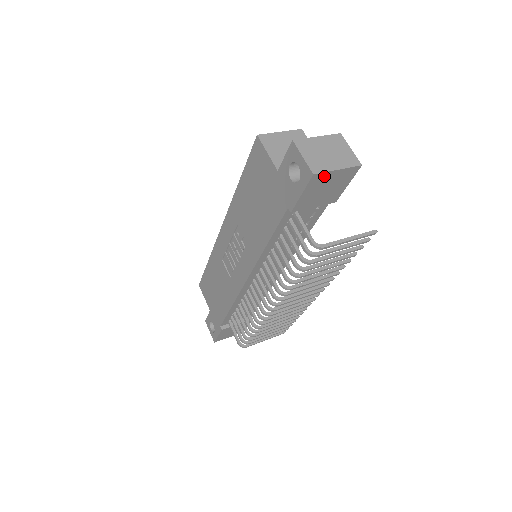
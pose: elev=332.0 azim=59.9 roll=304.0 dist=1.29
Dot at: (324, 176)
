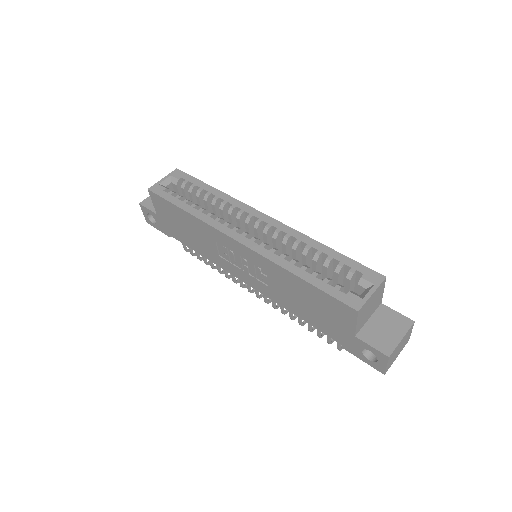
Dot at: occluded
